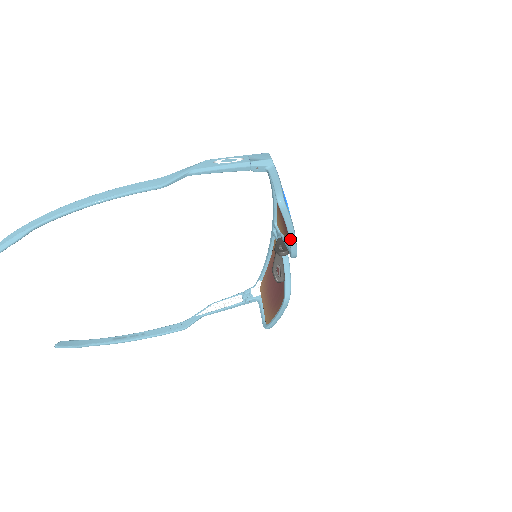
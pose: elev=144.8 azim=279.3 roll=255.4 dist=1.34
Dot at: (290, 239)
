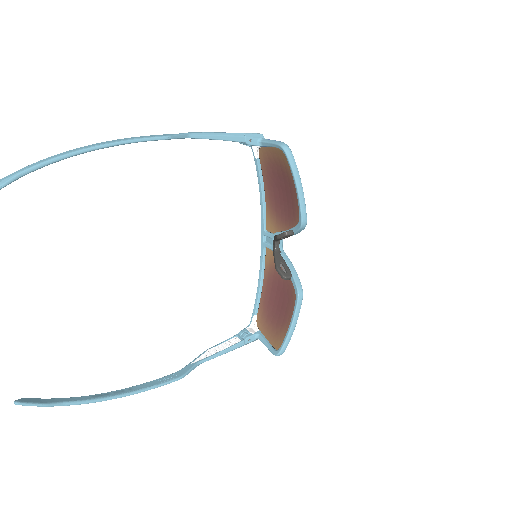
Dot at: (299, 196)
